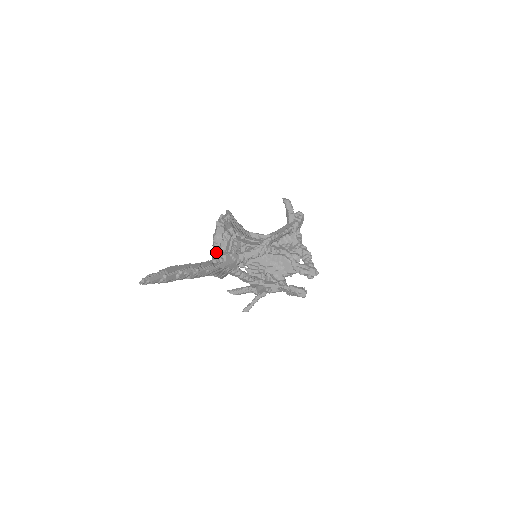
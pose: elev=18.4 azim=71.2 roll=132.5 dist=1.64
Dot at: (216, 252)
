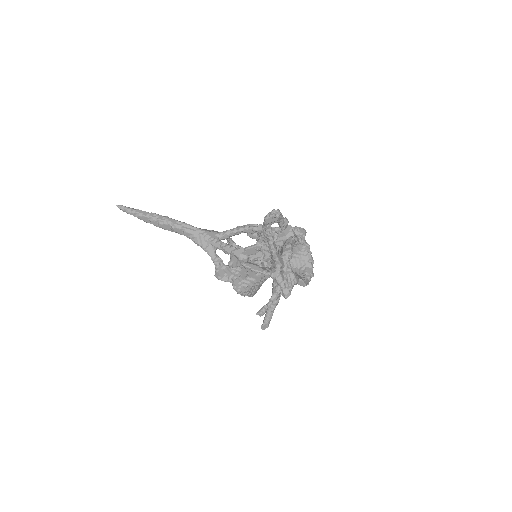
Dot at: occluded
